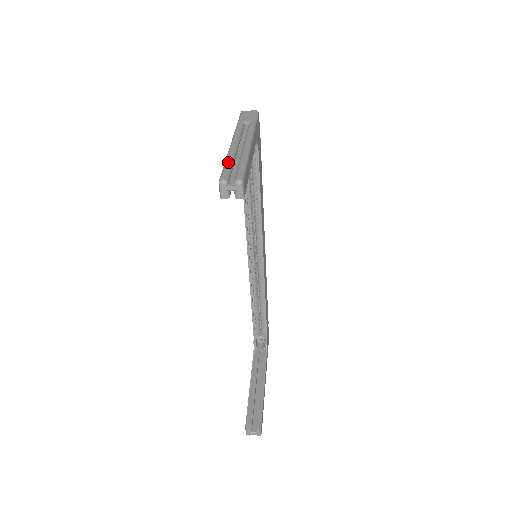
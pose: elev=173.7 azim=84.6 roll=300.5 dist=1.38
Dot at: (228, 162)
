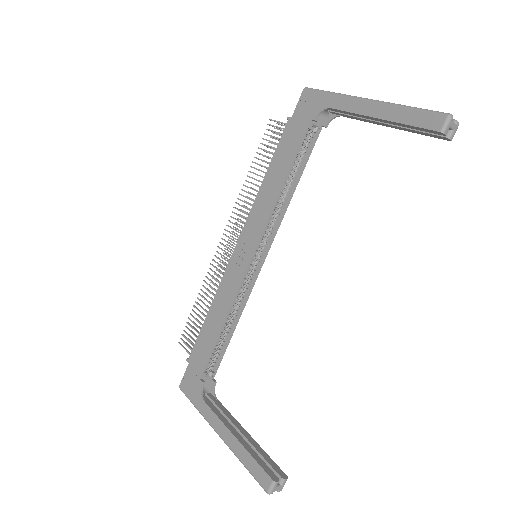
Dot at: (416, 107)
